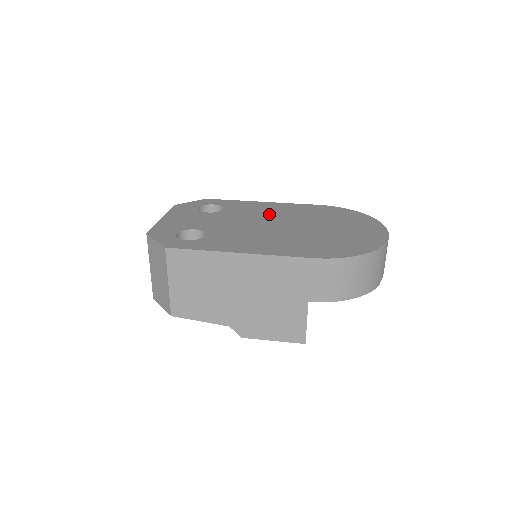
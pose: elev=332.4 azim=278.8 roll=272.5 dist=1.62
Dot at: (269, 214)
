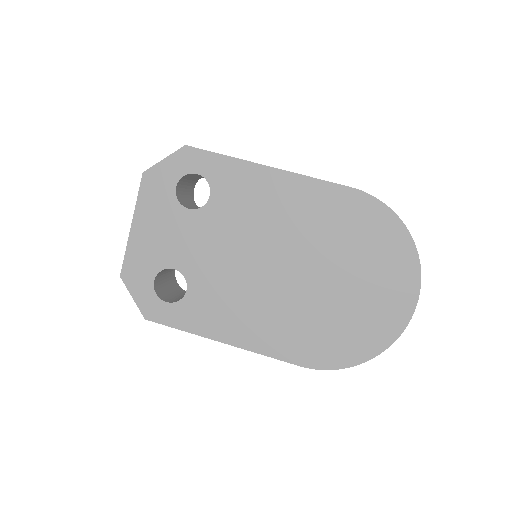
Dot at: (271, 224)
